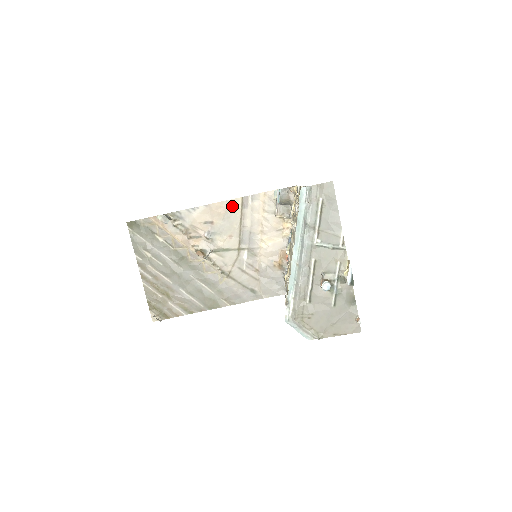
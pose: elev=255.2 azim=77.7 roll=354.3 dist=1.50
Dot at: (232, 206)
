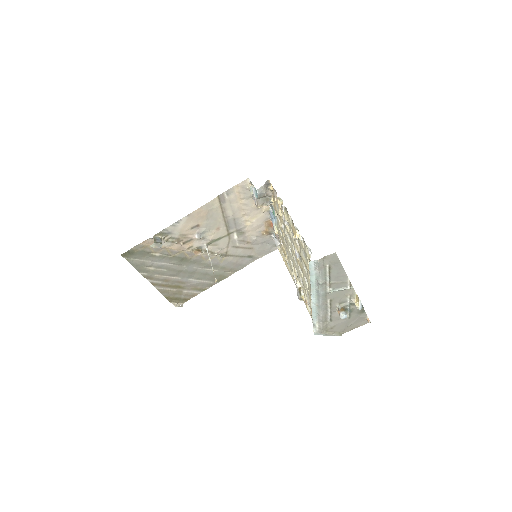
Dot at: (211, 207)
